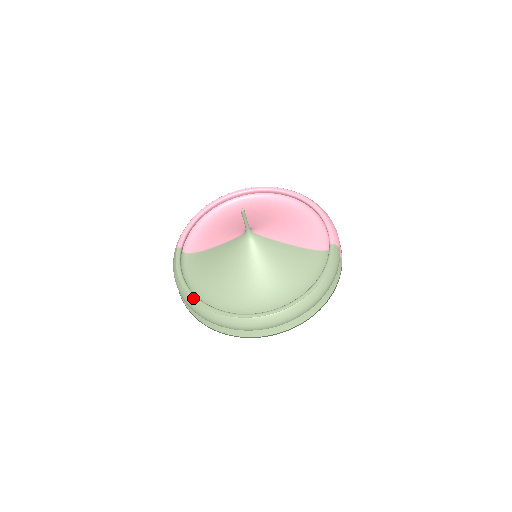
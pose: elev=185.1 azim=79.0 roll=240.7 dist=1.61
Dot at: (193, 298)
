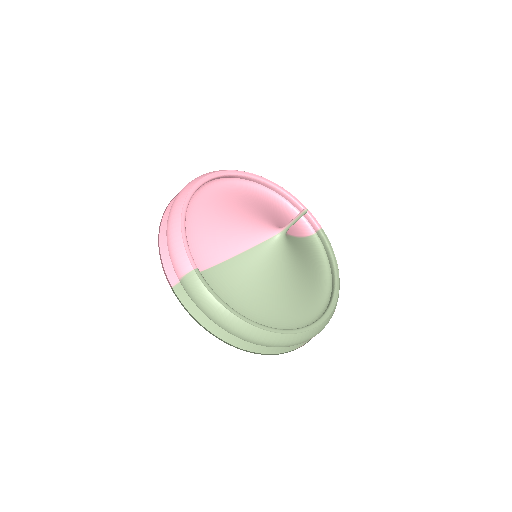
Dot at: (260, 328)
